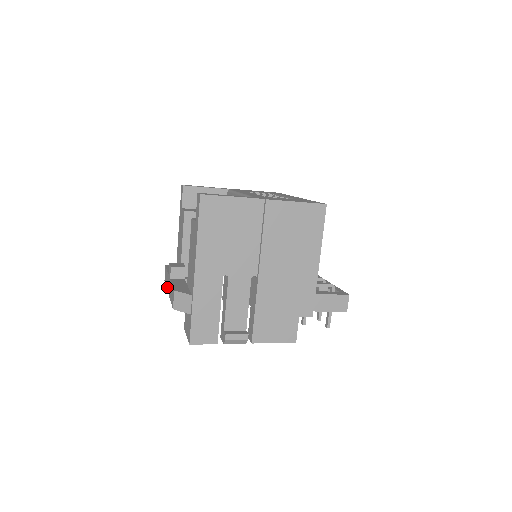
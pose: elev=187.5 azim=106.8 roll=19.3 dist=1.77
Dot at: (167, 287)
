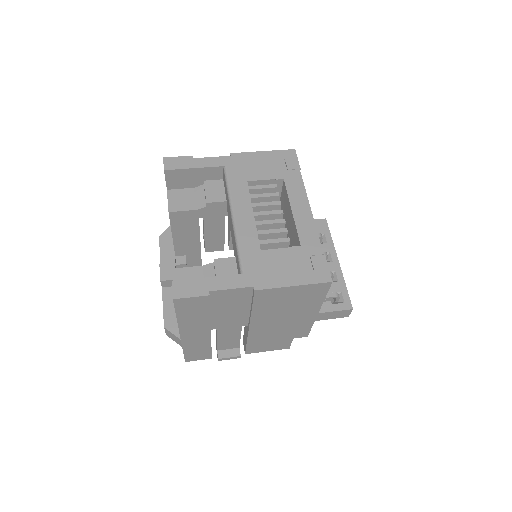
Dot at: occluded
